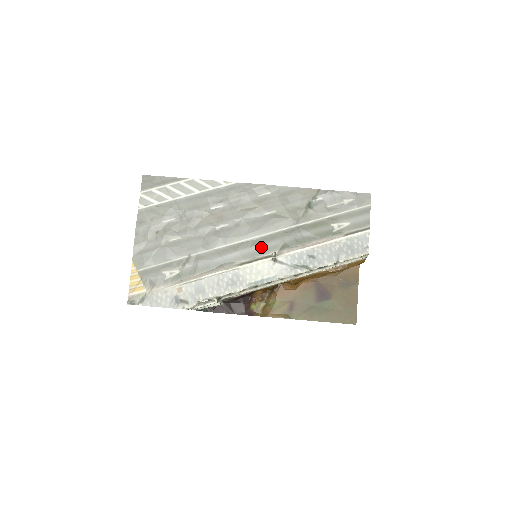
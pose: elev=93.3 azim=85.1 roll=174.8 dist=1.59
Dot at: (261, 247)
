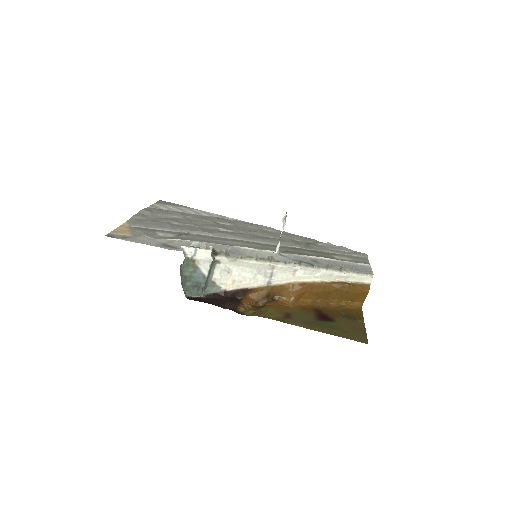
Dot at: (264, 246)
